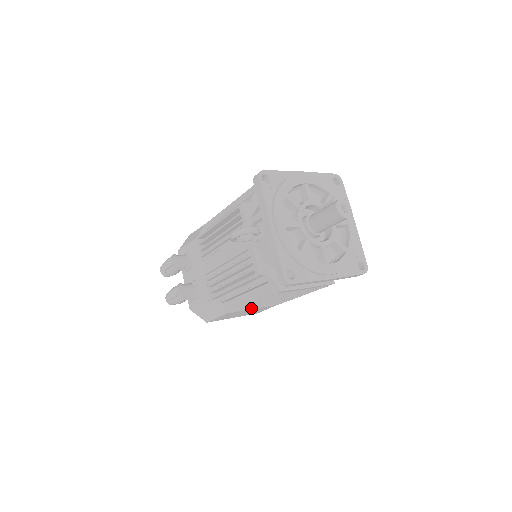
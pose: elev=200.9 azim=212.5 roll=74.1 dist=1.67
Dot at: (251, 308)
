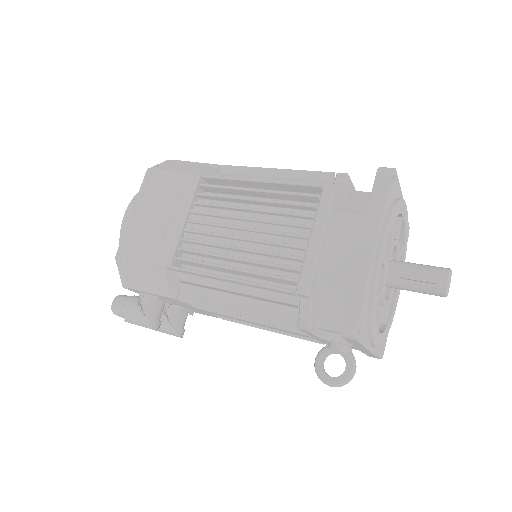
Dot at: occluded
